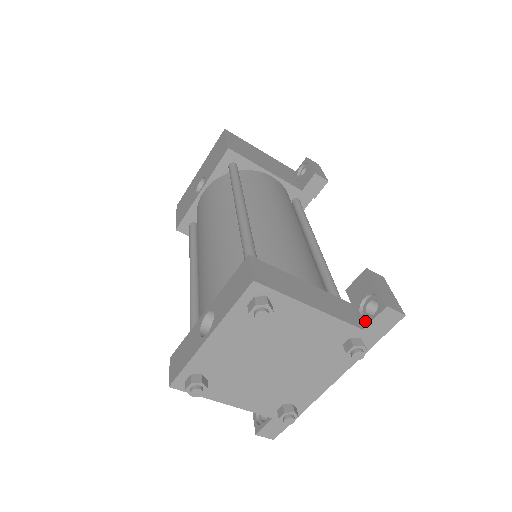
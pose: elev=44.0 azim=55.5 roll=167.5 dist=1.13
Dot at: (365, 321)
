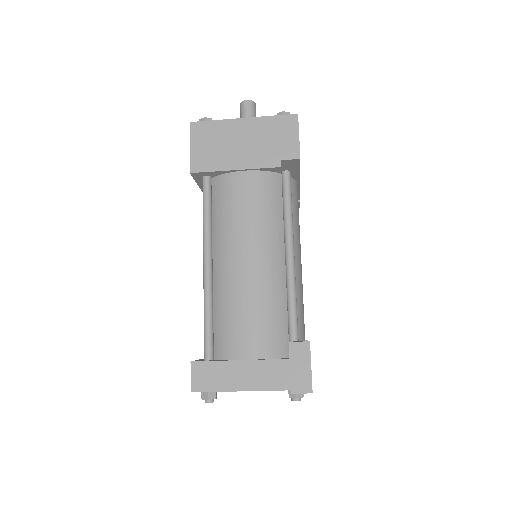
Dot at: occluded
